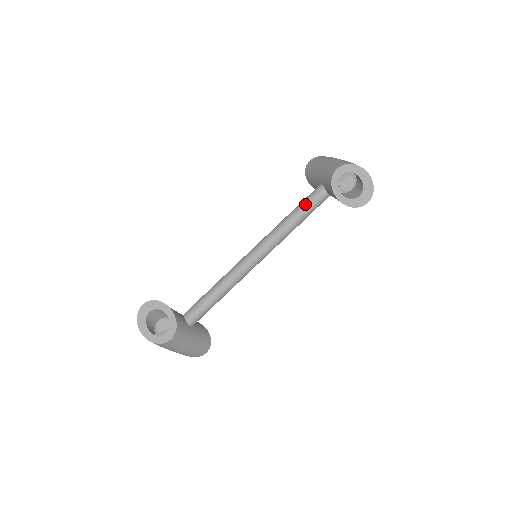
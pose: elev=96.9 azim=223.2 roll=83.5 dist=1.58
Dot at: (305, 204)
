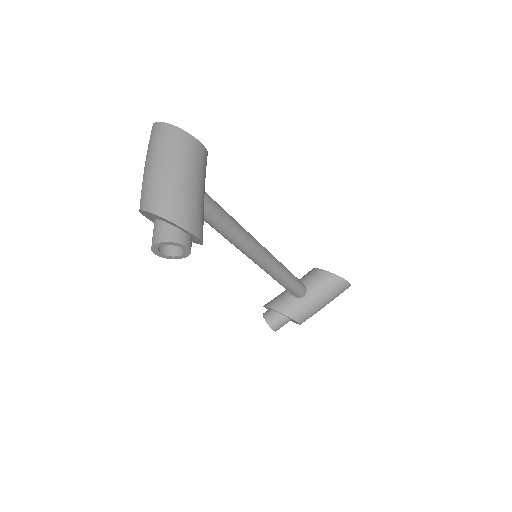
Dot at: occluded
